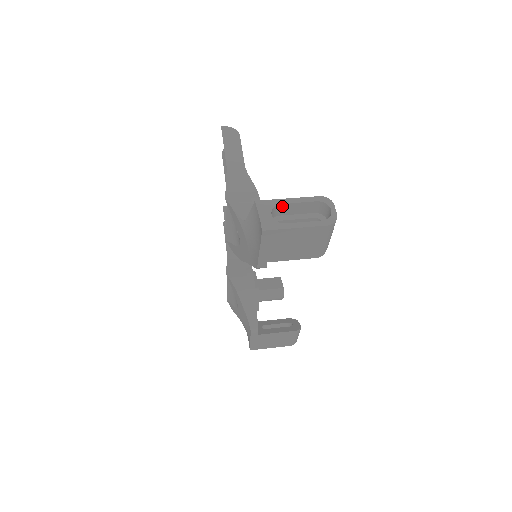
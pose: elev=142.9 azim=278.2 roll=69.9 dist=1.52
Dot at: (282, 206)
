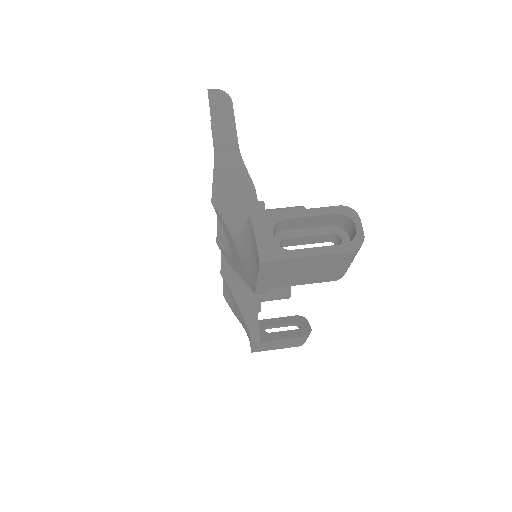
Dot at: (287, 221)
